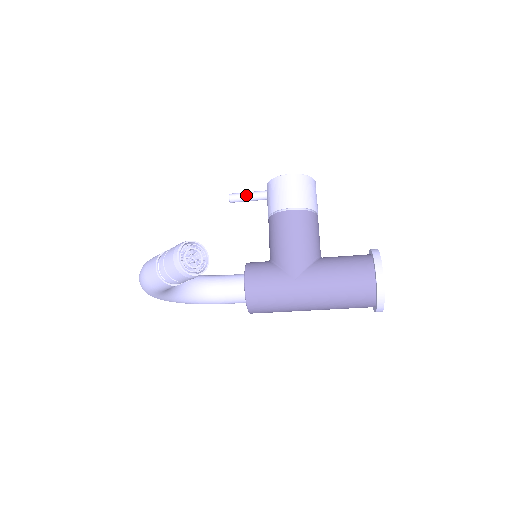
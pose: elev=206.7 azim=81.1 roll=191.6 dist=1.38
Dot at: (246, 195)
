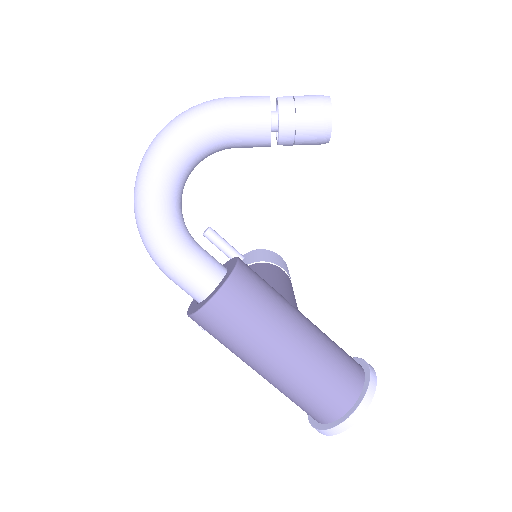
Dot at: occluded
